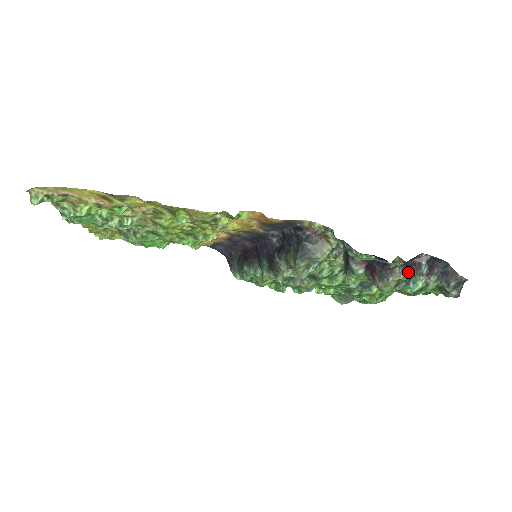
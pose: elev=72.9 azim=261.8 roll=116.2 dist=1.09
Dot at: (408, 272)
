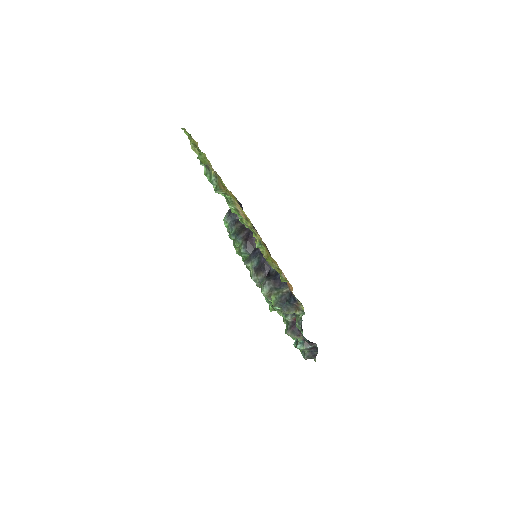
Dot at: (303, 341)
